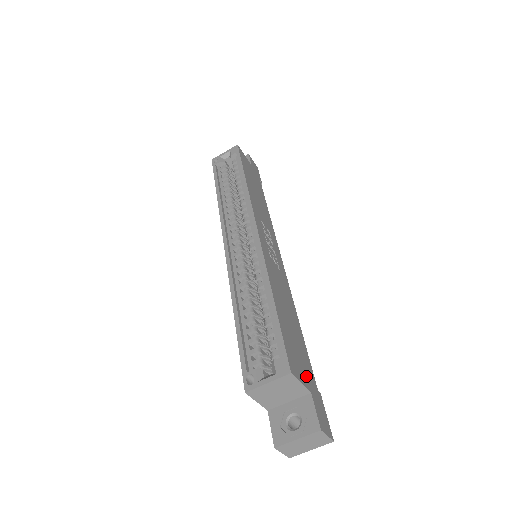
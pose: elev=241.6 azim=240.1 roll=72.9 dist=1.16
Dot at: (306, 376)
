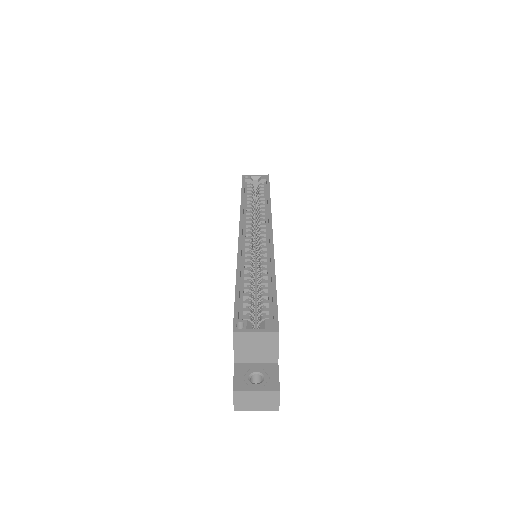
Dot at: occluded
